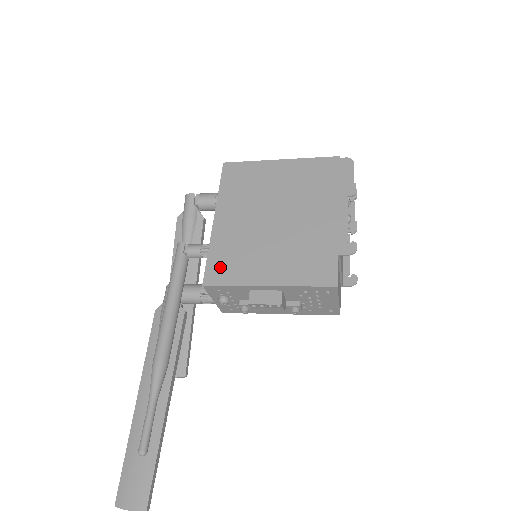
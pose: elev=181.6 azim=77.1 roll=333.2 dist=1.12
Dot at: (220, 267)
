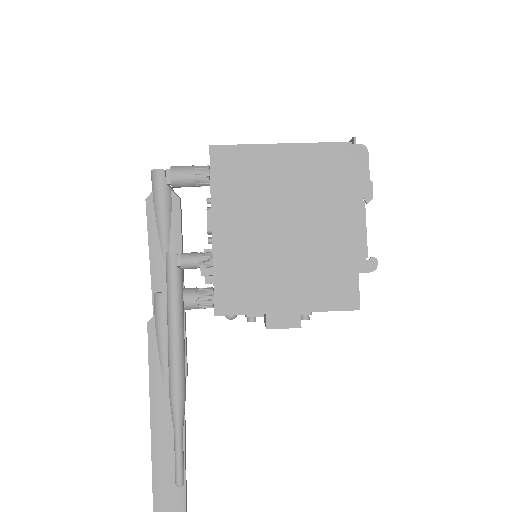
Dot at: (231, 292)
